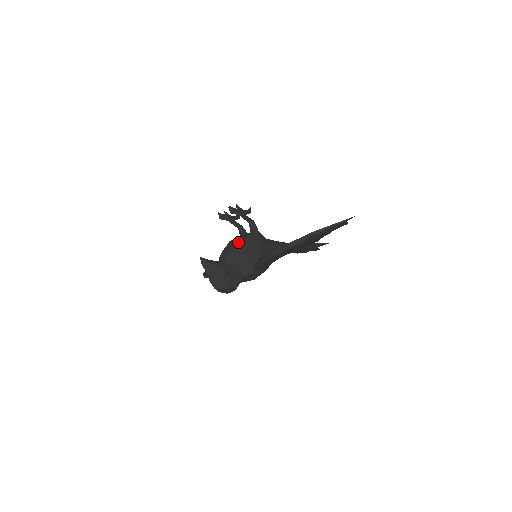
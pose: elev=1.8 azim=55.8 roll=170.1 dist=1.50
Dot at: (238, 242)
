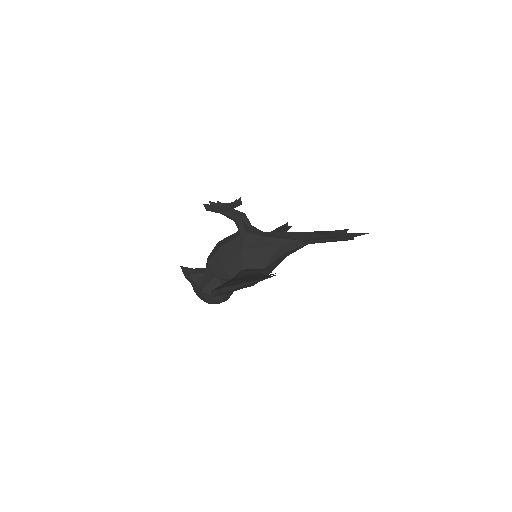
Dot at: (219, 248)
